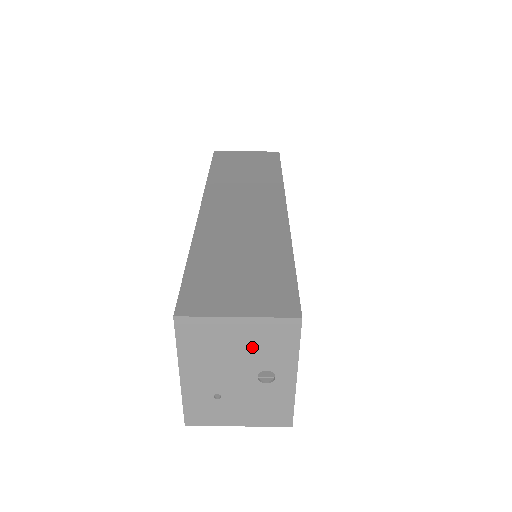
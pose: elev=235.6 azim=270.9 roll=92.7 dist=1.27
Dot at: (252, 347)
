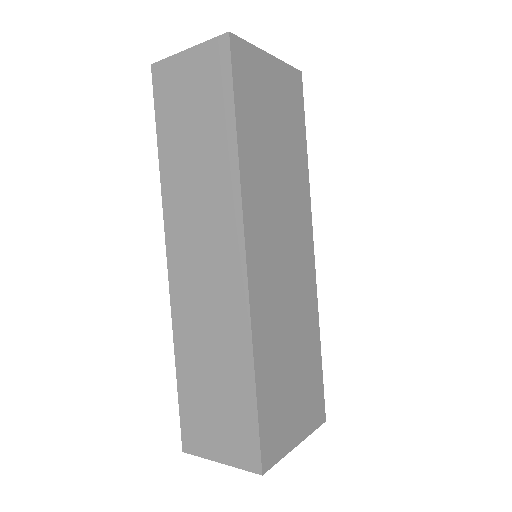
Dot at: occluded
